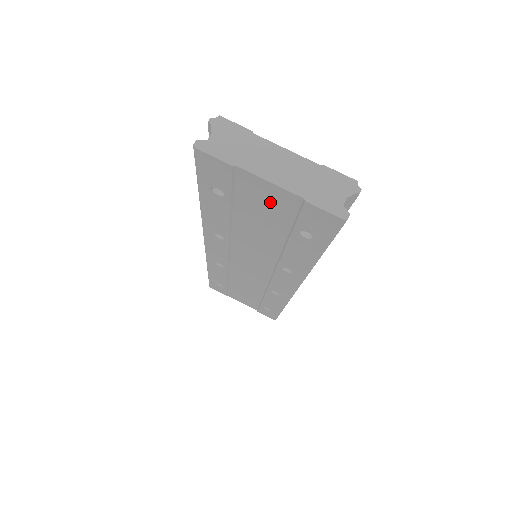
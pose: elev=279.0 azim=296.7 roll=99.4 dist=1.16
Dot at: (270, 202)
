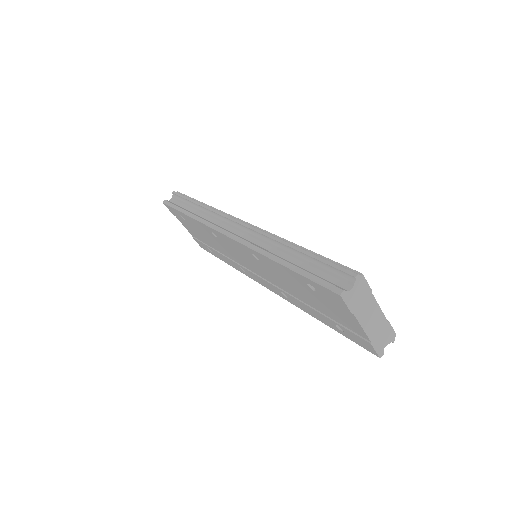
Dot at: (343, 318)
